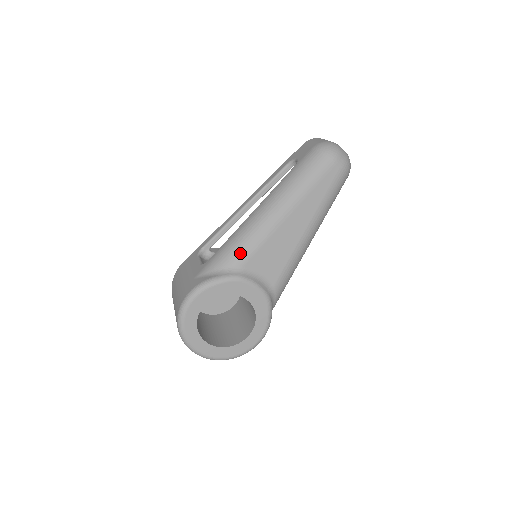
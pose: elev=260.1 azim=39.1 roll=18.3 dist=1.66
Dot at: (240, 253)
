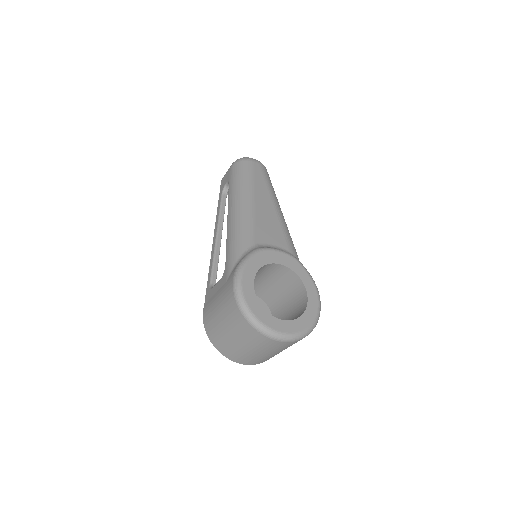
Dot at: (245, 237)
